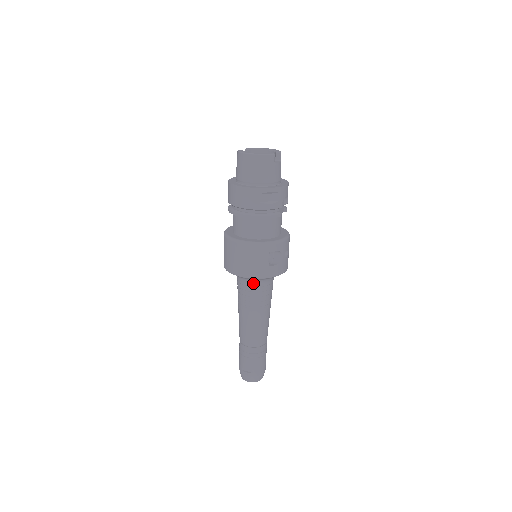
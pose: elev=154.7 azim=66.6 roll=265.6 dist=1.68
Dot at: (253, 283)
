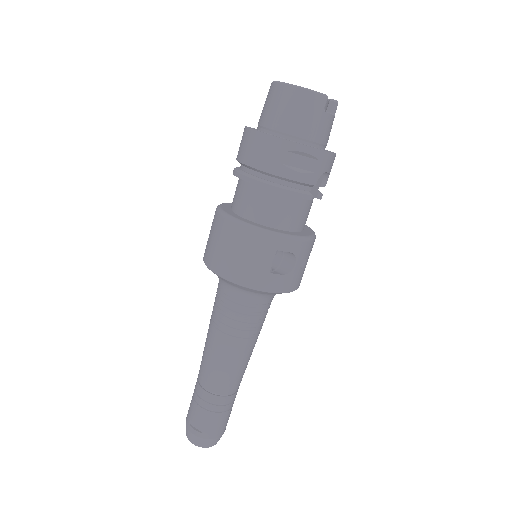
Dot at: (239, 294)
